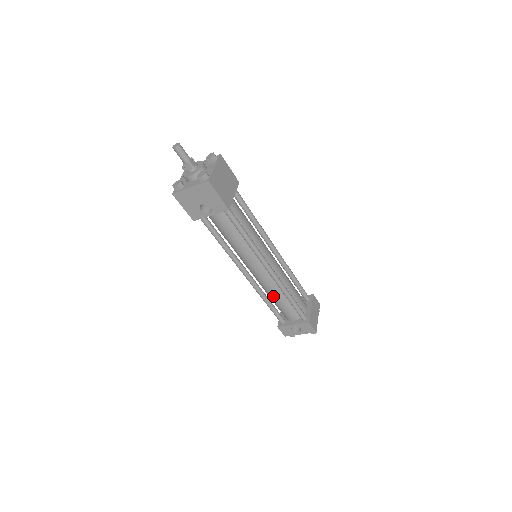
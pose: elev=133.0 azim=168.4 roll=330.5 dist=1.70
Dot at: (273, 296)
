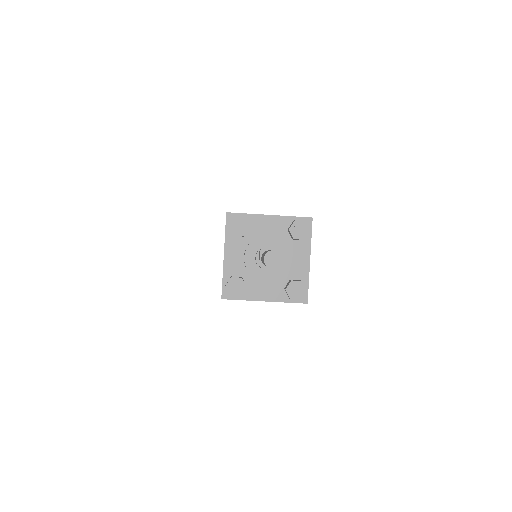
Dot at: occluded
